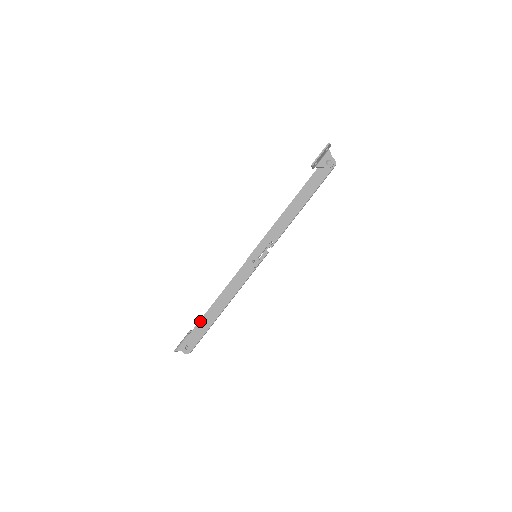
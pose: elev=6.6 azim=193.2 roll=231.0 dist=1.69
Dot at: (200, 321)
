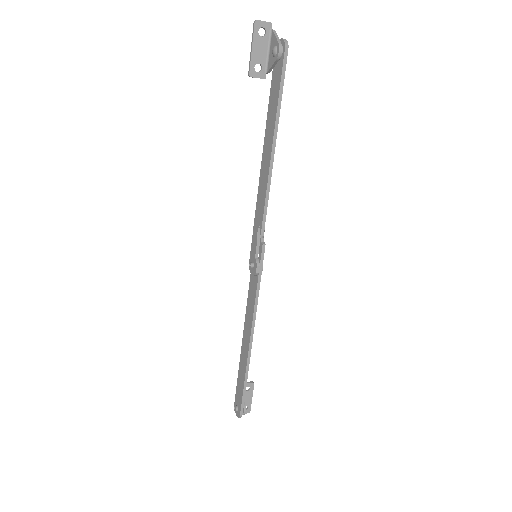
Dot at: (239, 369)
